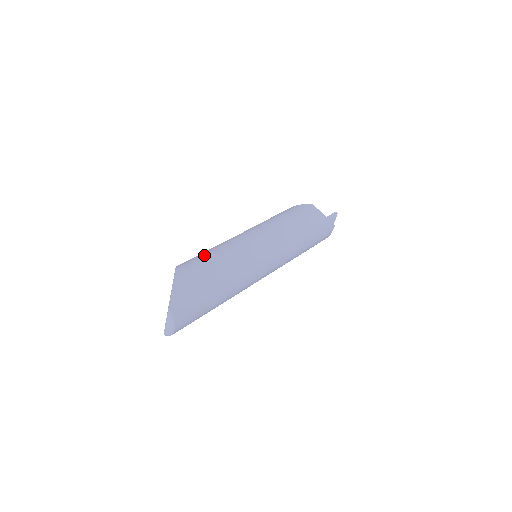
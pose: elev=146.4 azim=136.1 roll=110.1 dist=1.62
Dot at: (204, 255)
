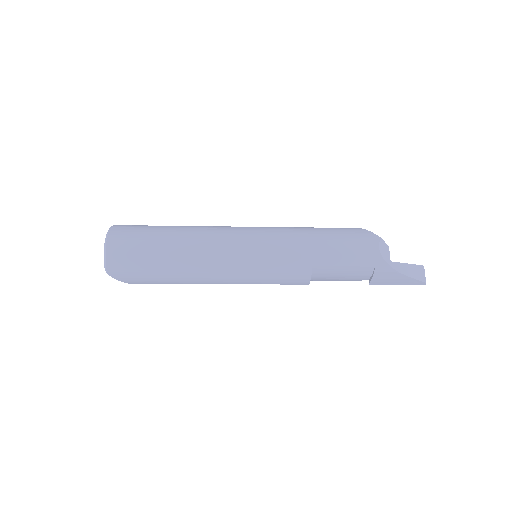
Dot at: occluded
